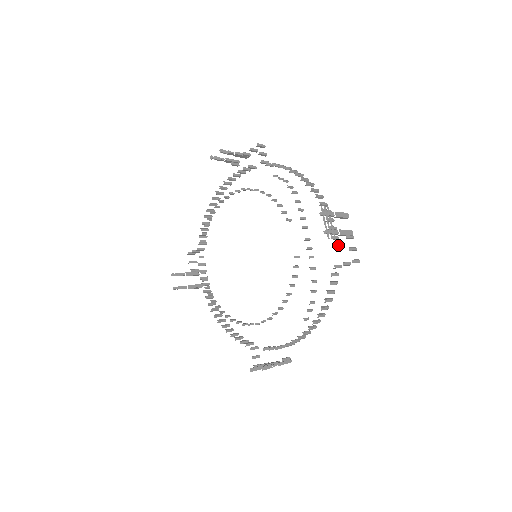
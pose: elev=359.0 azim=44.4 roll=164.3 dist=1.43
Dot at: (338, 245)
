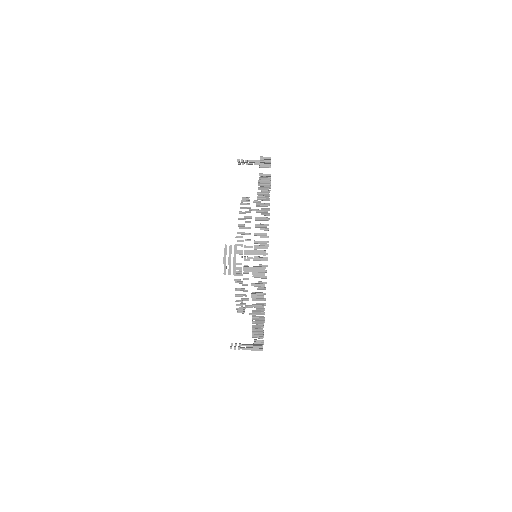
Dot at: (263, 275)
